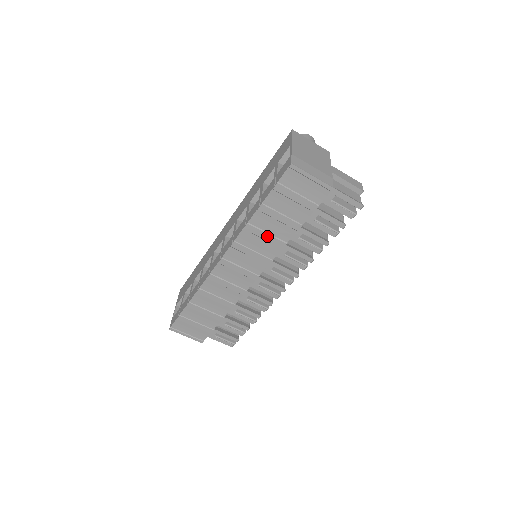
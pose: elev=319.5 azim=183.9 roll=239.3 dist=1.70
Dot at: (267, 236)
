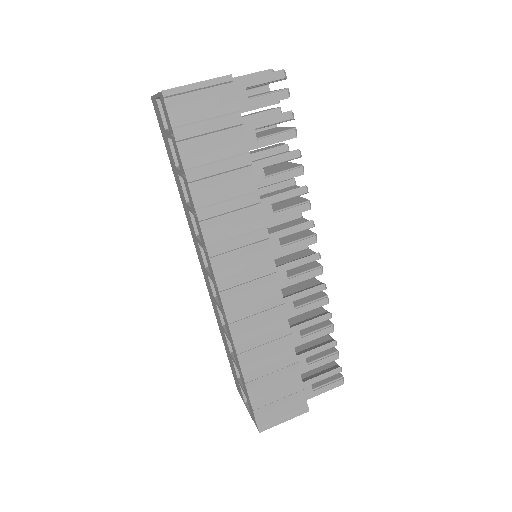
Dot at: (230, 204)
